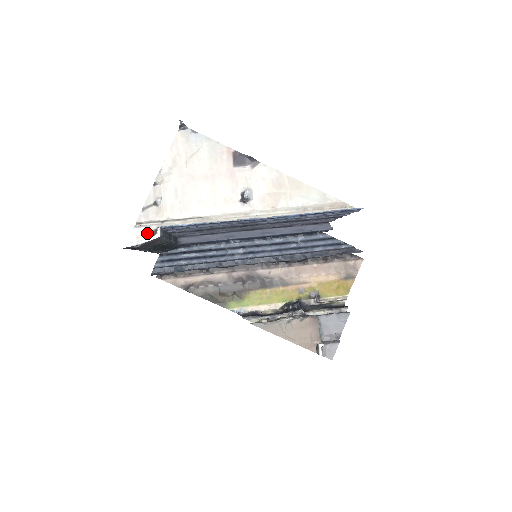
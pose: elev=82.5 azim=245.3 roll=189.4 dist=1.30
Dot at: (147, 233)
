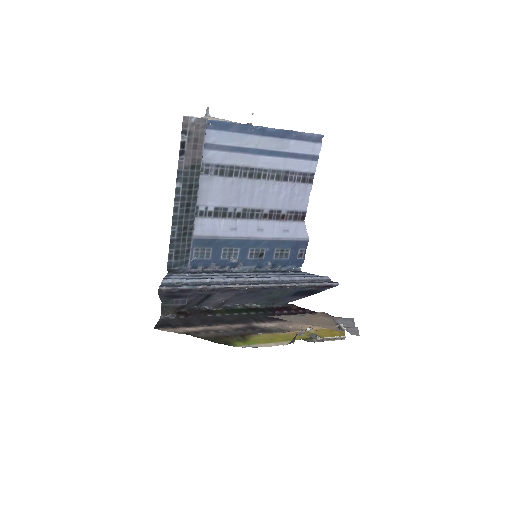
Dot at: (196, 124)
